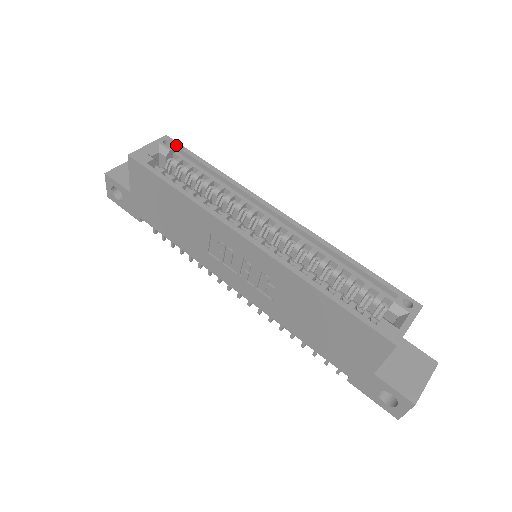
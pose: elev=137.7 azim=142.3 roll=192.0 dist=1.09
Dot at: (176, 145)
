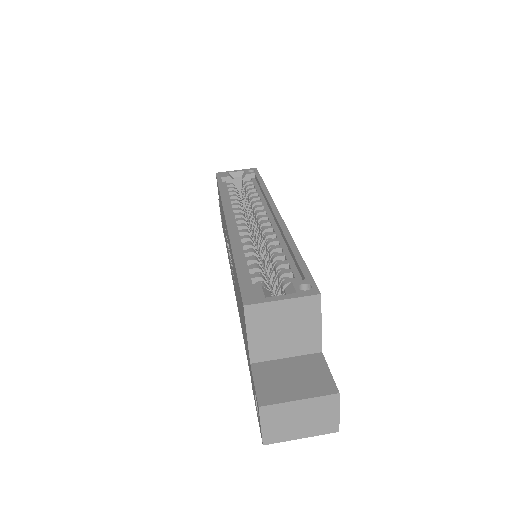
Dot at: (255, 172)
